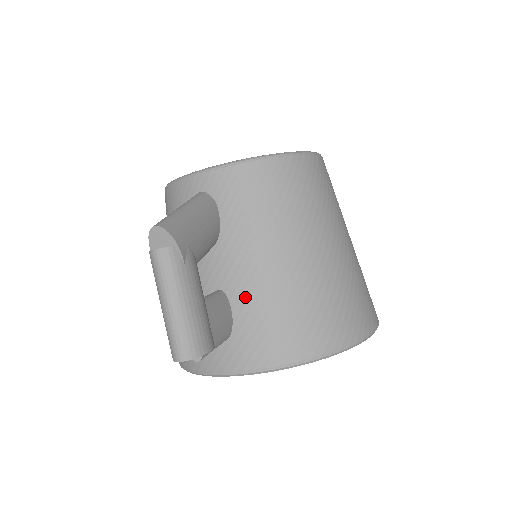
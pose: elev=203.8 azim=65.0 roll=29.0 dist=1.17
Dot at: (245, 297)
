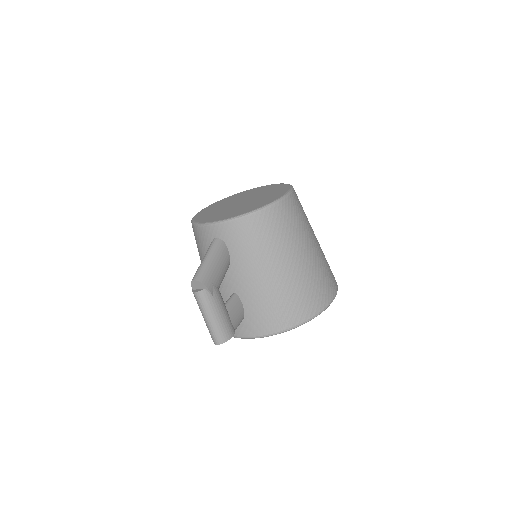
Dot at: (250, 298)
